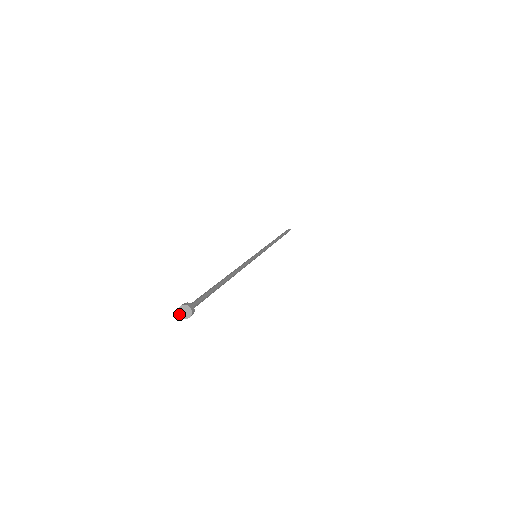
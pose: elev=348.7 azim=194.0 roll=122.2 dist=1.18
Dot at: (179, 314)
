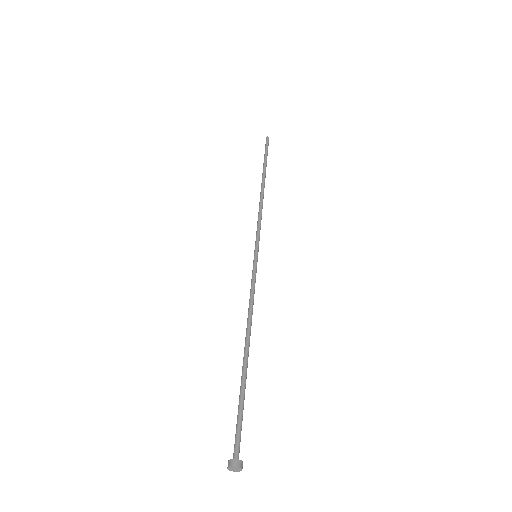
Dot at: (228, 468)
